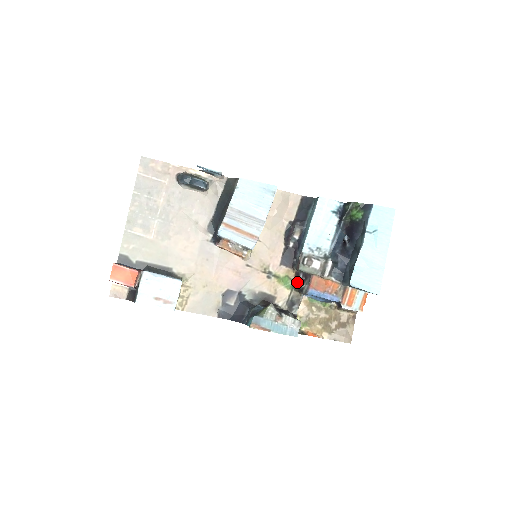
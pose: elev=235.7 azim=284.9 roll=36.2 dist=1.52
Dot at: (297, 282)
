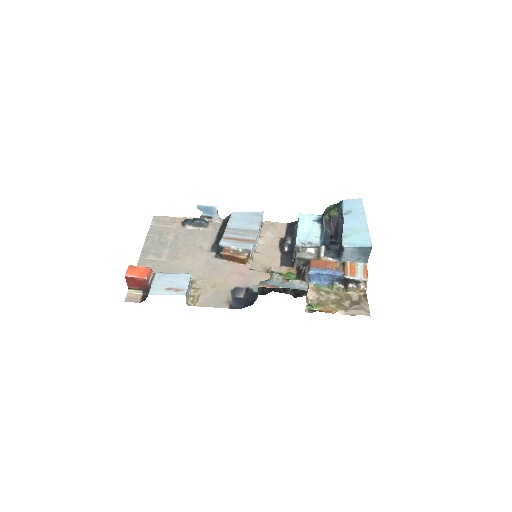
Dot at: (299, 273)
